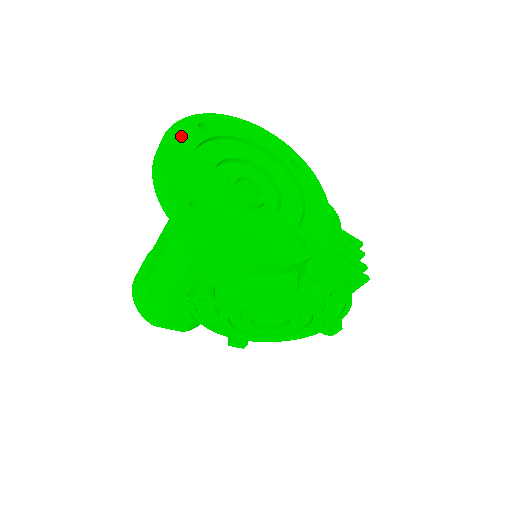
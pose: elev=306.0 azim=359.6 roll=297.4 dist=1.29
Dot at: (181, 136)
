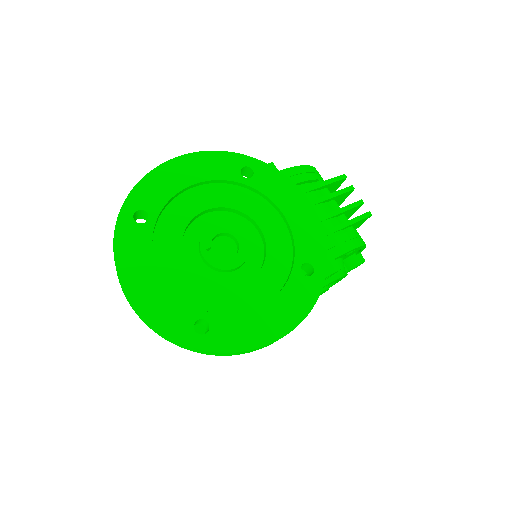
Dot at: (130, 252)
